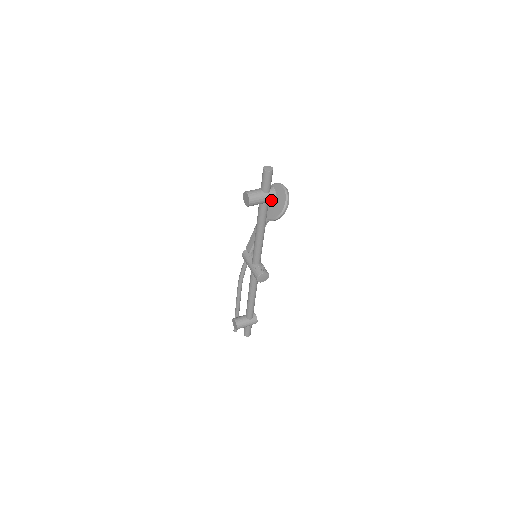
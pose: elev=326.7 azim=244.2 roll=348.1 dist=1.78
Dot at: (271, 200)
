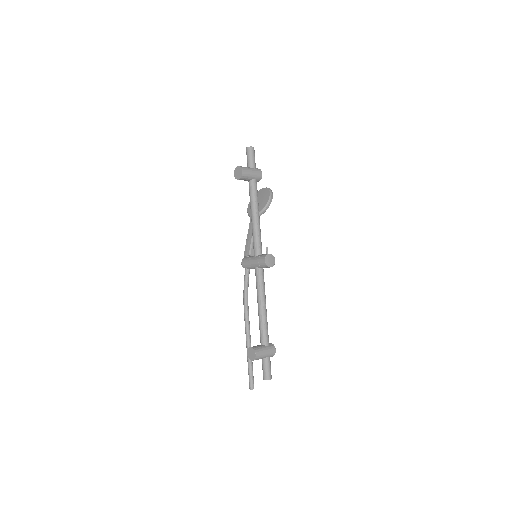
Dot at: (259, 175)
